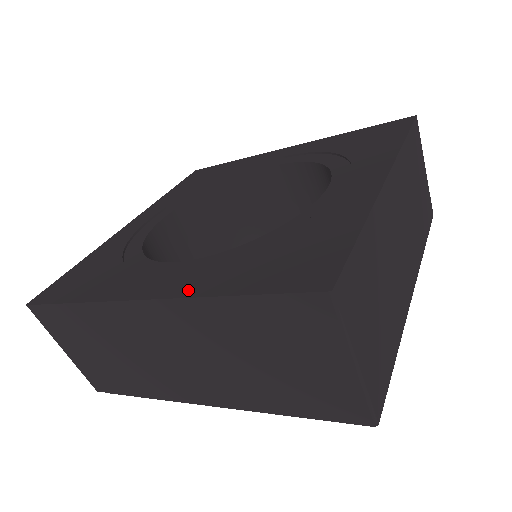
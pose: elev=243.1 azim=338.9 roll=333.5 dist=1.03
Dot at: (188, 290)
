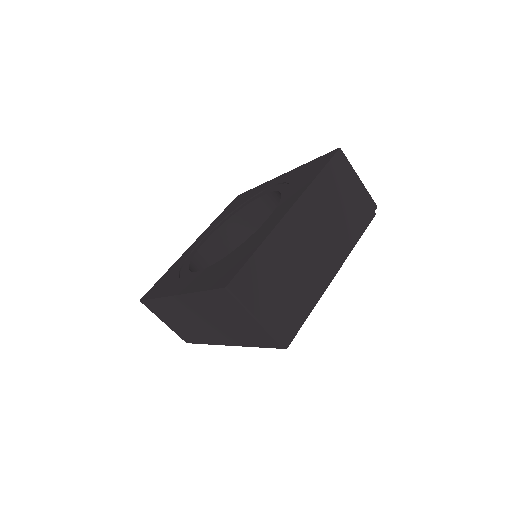
Dot at: (190, 289)
